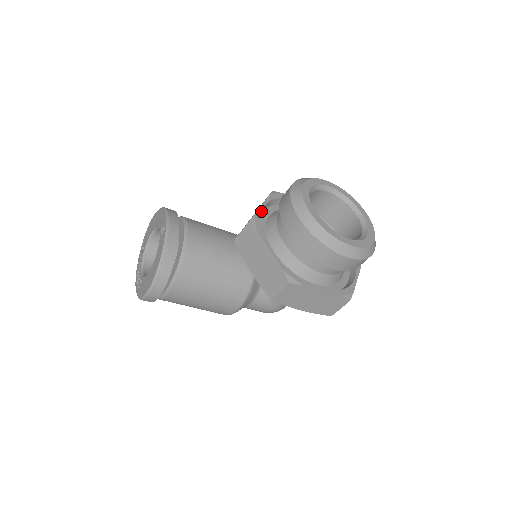
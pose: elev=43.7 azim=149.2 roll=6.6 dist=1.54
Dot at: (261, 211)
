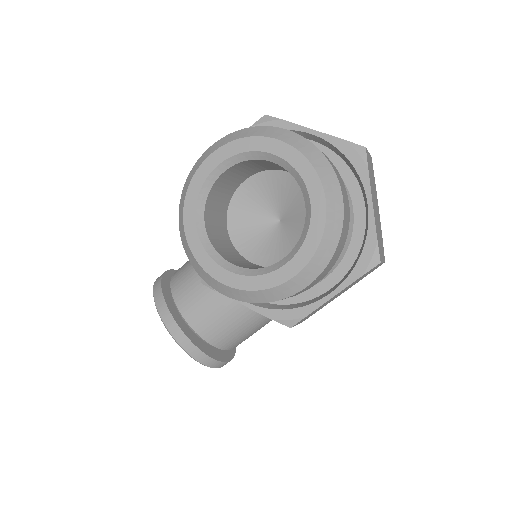
Dot at: occluded
